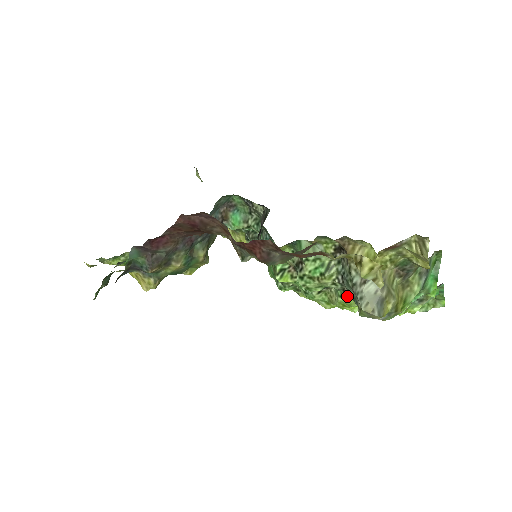
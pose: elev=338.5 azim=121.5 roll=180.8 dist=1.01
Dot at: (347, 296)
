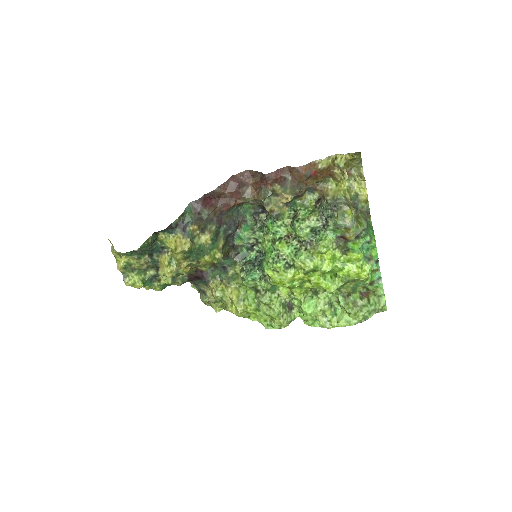
Dot at: (325, 235)
